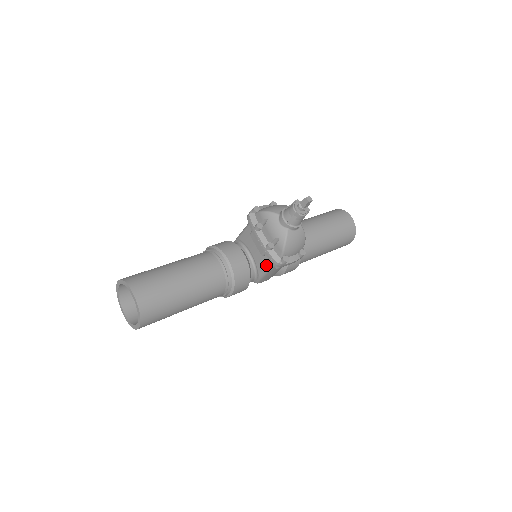
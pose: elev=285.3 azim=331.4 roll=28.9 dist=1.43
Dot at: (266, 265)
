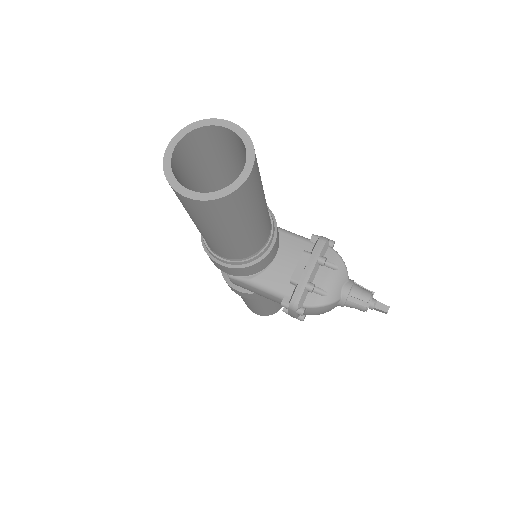
Dot at: (275, 287)
